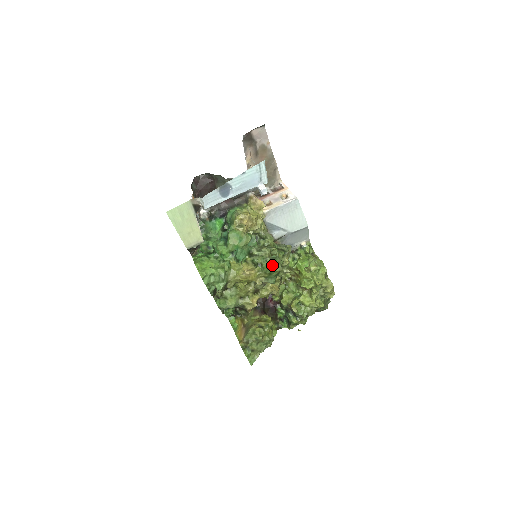
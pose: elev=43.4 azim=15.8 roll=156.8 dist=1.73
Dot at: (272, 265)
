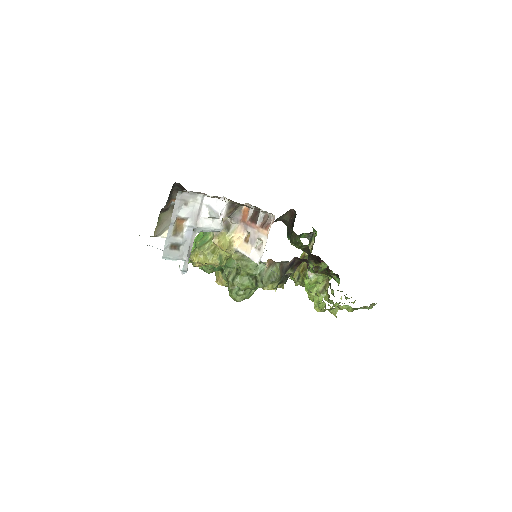
Dot at: occluded
